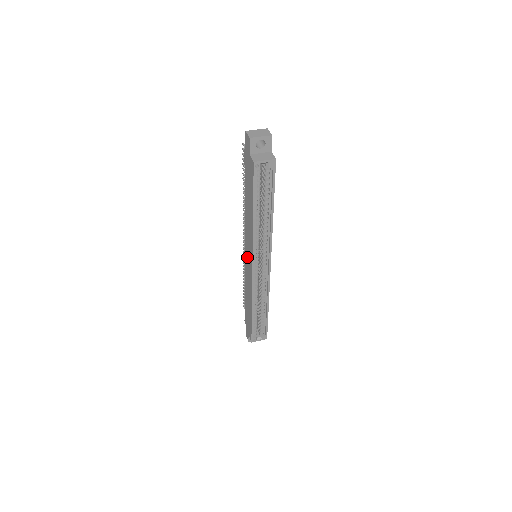
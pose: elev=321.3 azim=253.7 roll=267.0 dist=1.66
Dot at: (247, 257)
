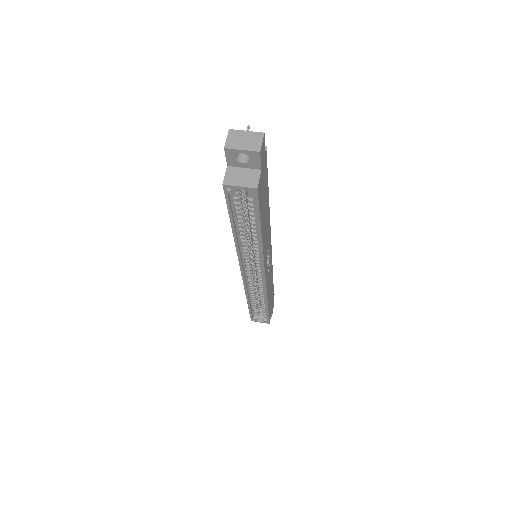
Dot at: occluded
